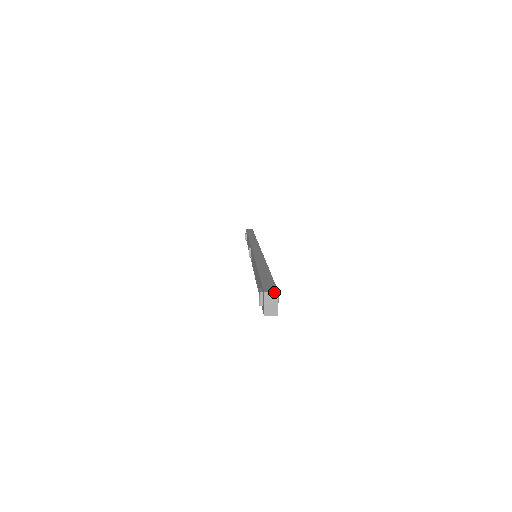
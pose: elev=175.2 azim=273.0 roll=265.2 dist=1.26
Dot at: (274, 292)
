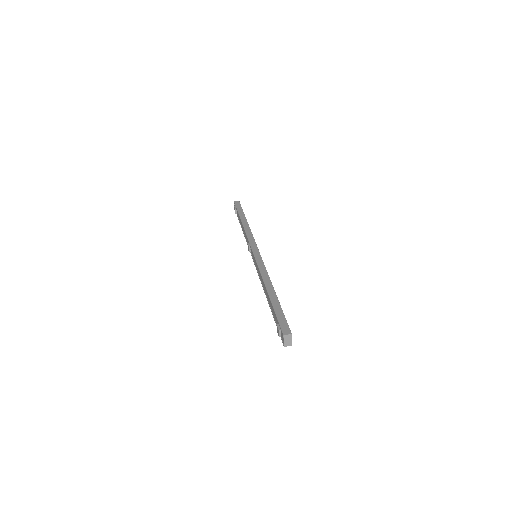
Dot at: (289, 335)
